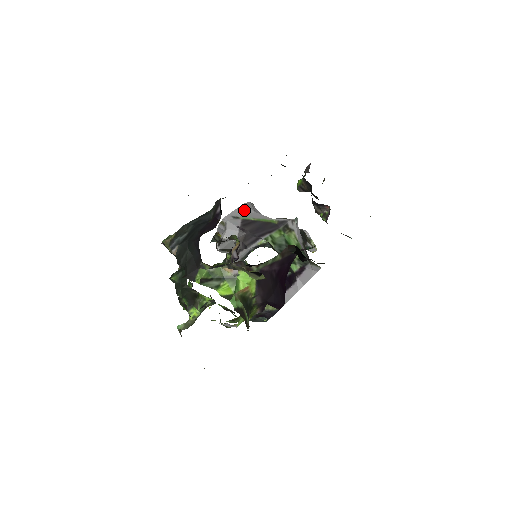
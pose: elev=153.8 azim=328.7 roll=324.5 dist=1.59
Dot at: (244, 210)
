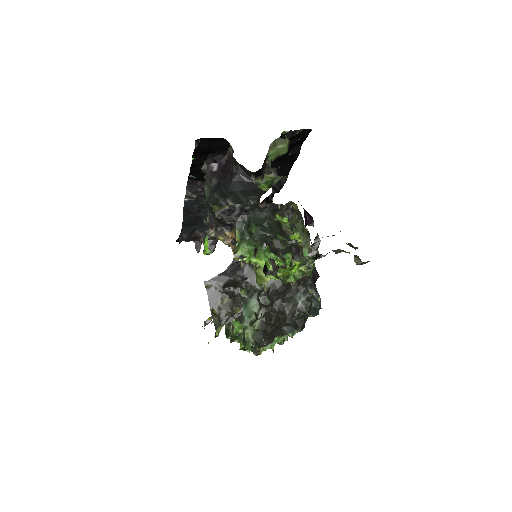
Dot at: occluded
